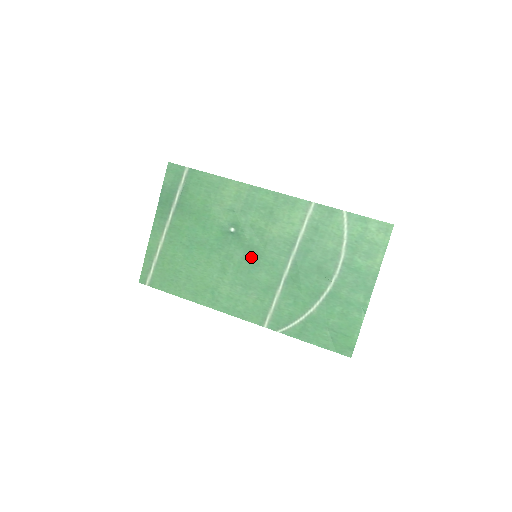
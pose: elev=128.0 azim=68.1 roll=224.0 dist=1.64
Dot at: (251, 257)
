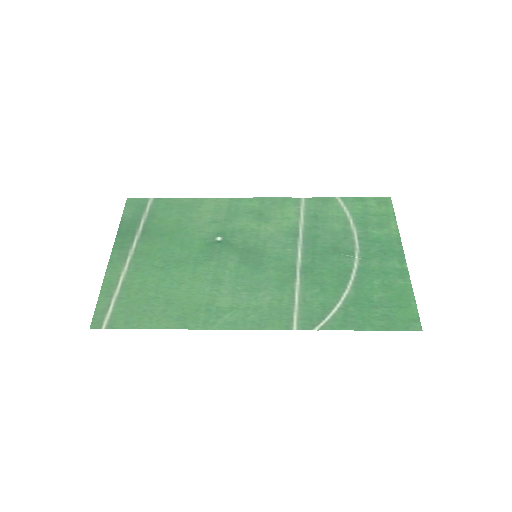
Dot at: (250, 258)
